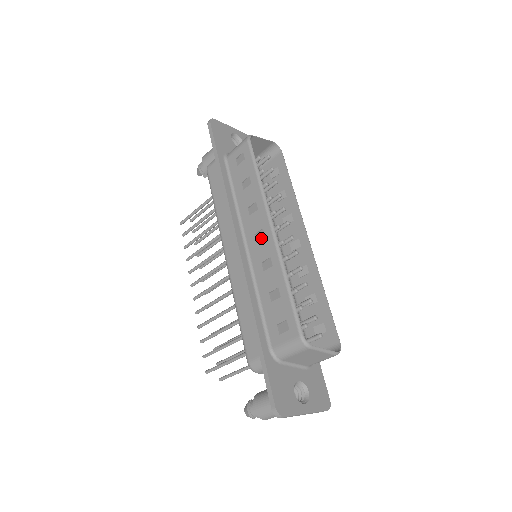
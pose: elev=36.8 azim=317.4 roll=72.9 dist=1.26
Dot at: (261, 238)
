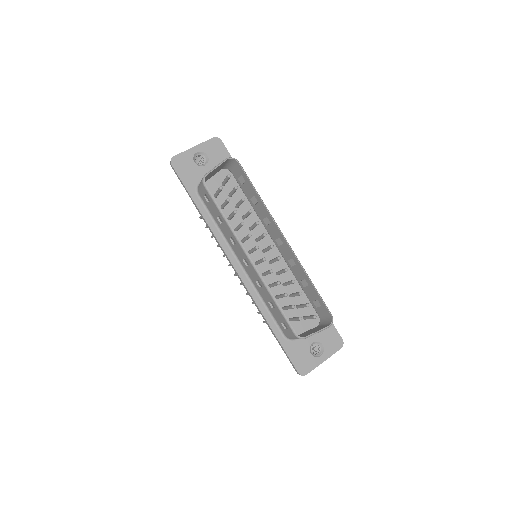
Dot at: (247, 264)
